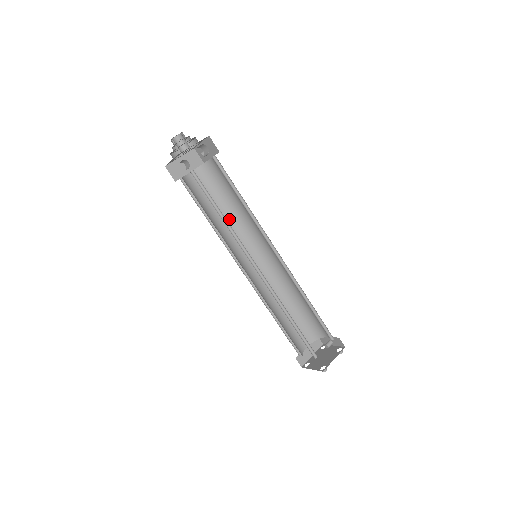
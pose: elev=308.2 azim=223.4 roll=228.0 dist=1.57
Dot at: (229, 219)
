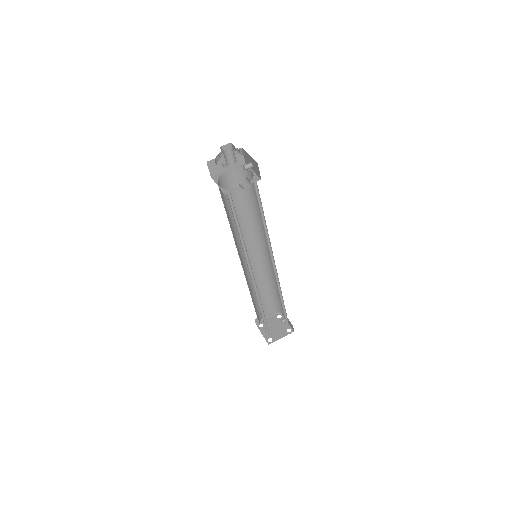
Dot at: (247, 216)
